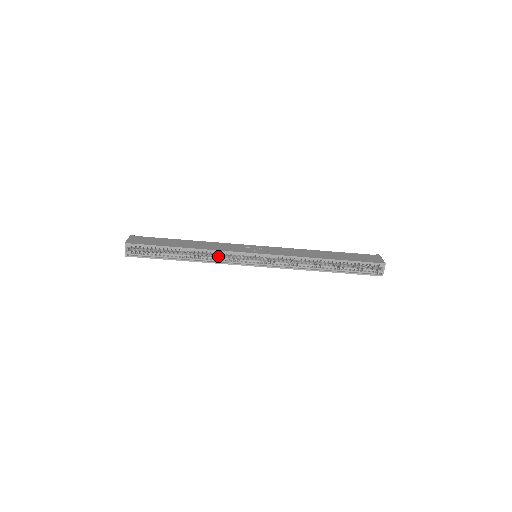
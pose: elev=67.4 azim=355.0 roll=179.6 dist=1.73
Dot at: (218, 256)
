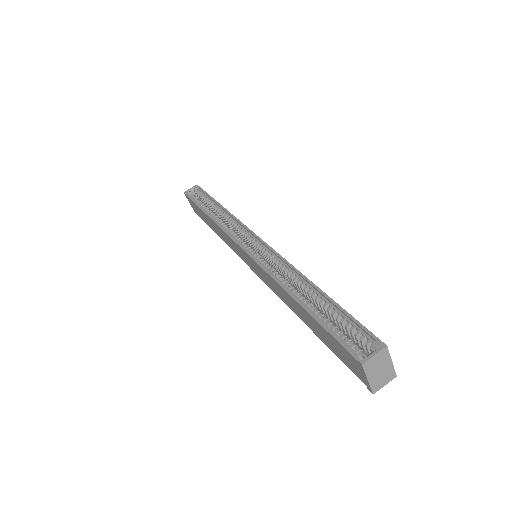
Dot at: (230, 228)
